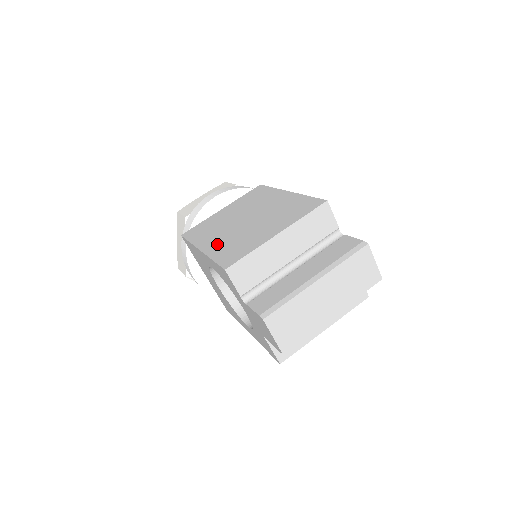
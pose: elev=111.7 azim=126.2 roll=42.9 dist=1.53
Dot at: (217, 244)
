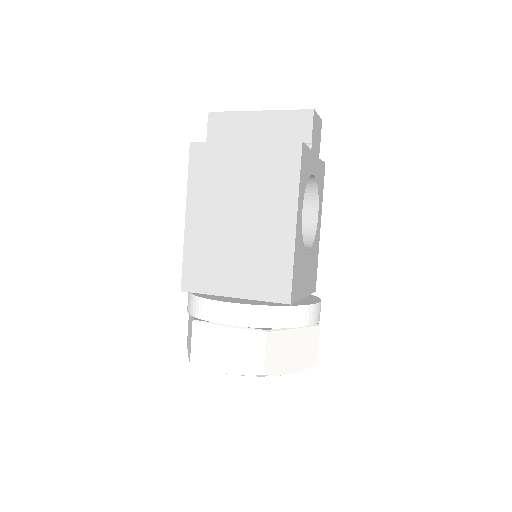
Dot at: occluded
